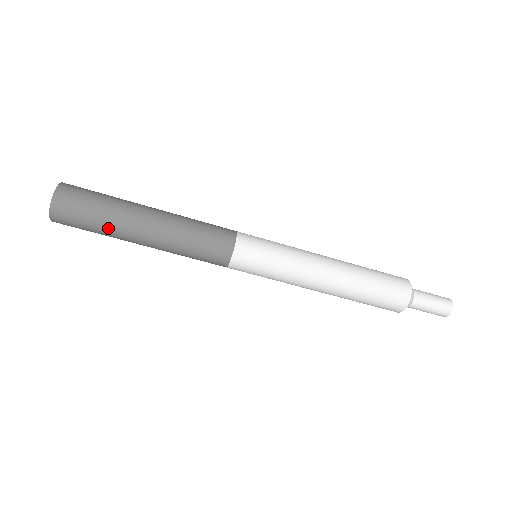
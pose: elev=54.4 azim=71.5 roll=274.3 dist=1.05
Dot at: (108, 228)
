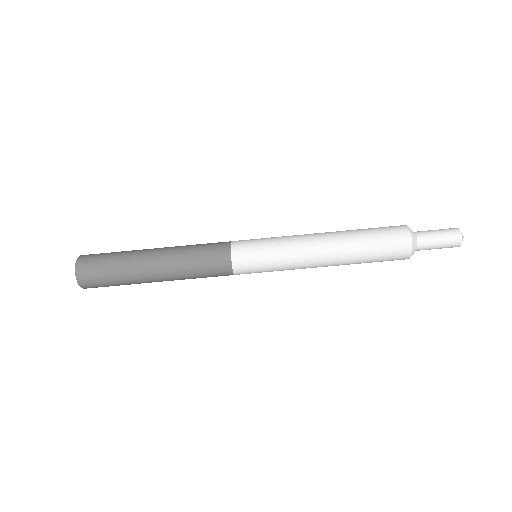
Dot at: (126, 280)
